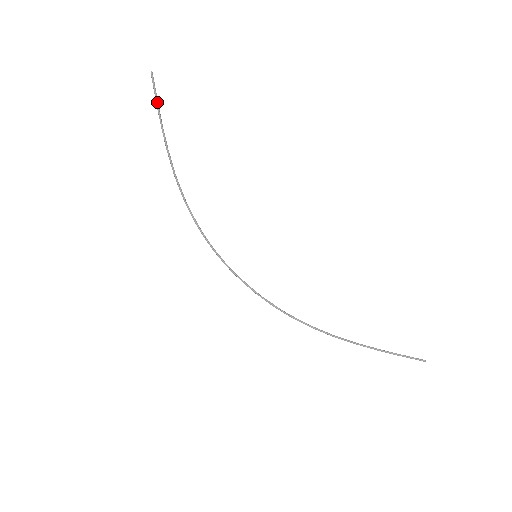
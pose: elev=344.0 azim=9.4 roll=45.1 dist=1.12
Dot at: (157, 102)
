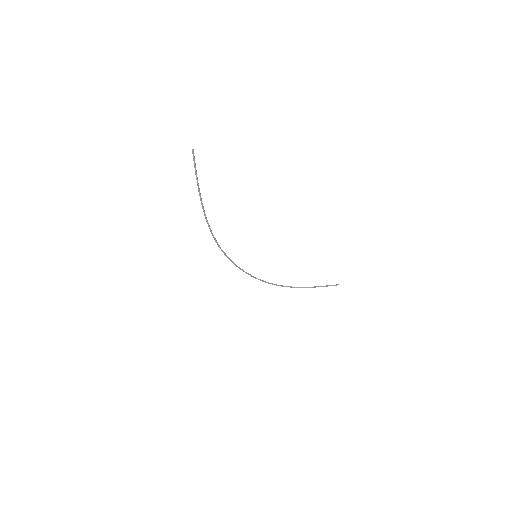
Dot at: (196, 171)
